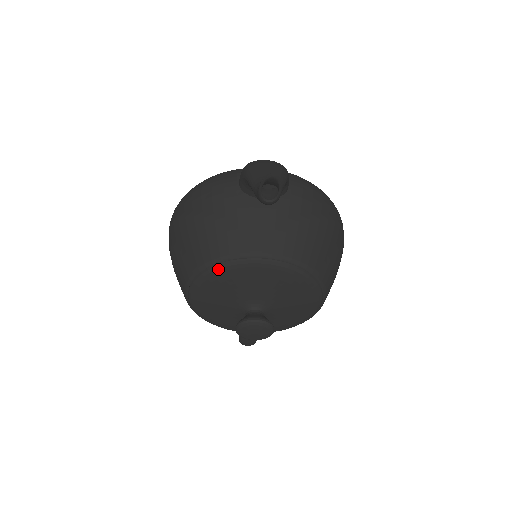
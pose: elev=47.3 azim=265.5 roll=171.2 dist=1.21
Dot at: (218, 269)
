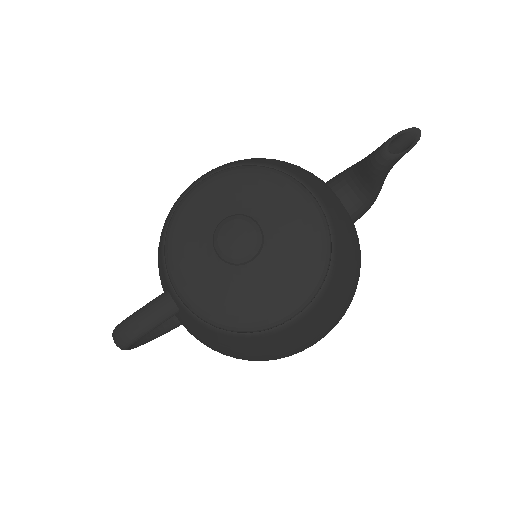
Dot at: (273, 172)
